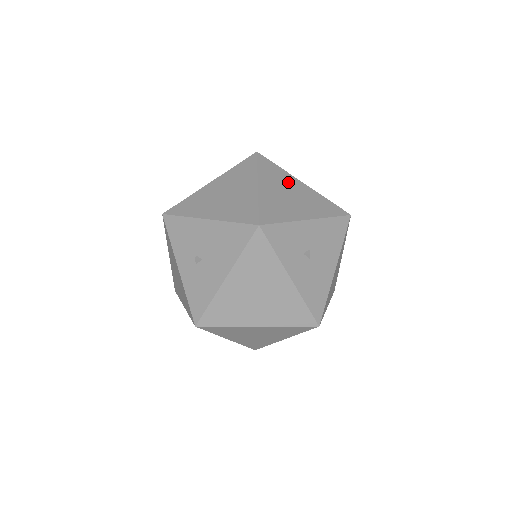
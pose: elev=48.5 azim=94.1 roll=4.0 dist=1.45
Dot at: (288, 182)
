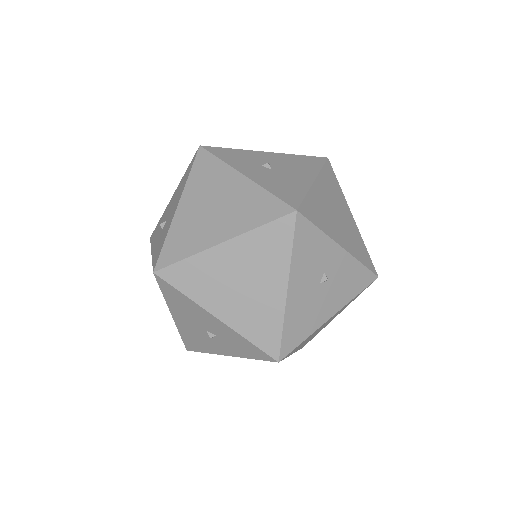
Dot at: occluded
